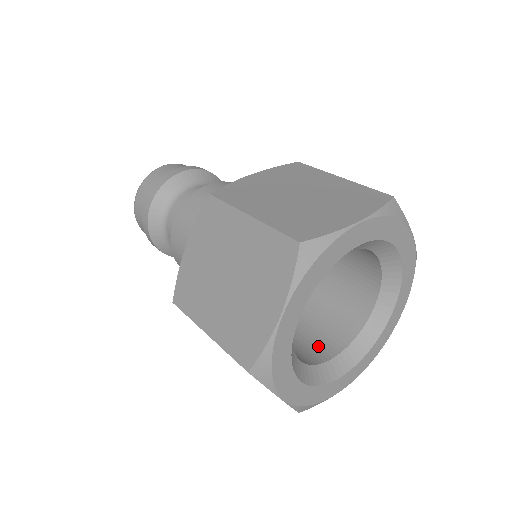
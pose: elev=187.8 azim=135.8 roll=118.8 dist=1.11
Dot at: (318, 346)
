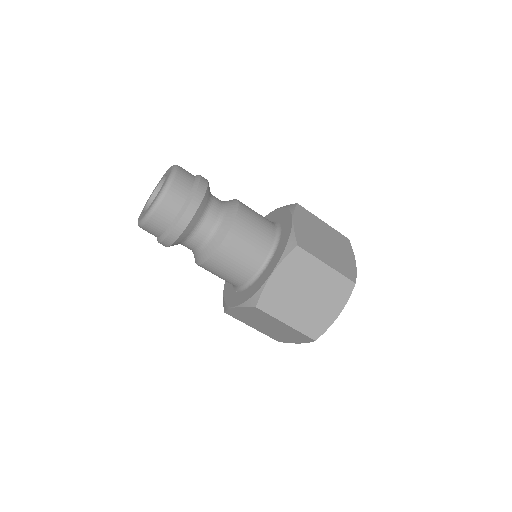
Dot at: occluded
